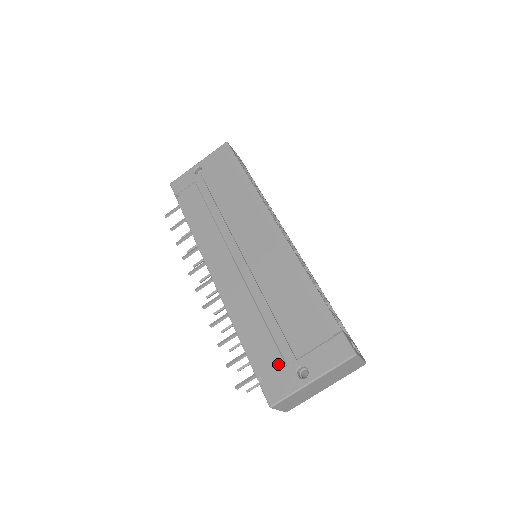
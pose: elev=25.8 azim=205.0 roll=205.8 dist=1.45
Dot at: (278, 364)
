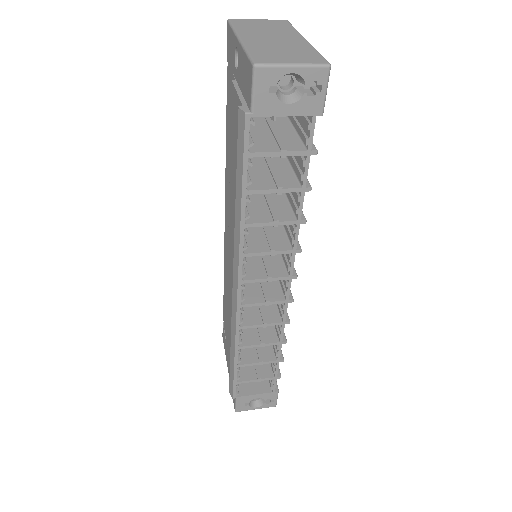
Dot at: occluded
